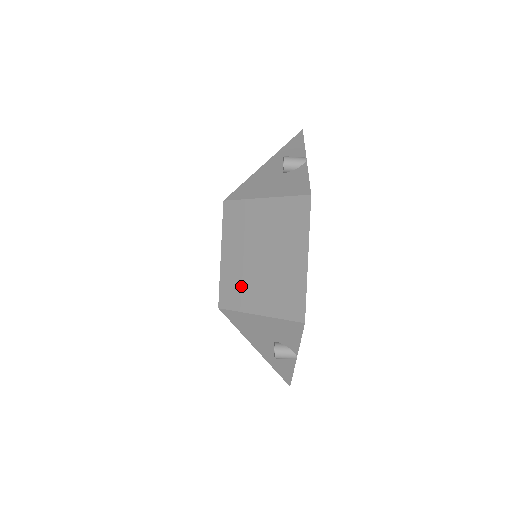
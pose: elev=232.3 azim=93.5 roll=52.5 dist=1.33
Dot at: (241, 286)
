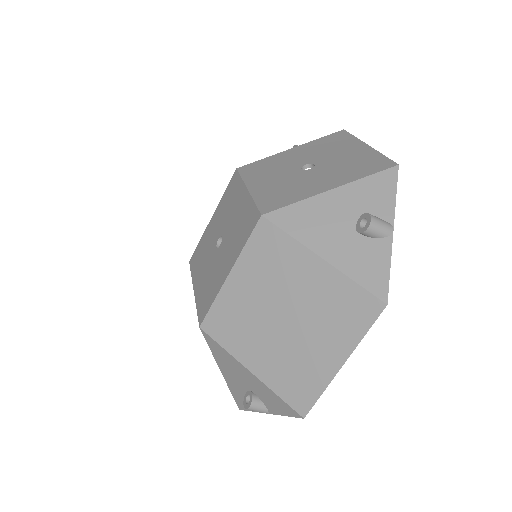
Dot at: (241, 328)
